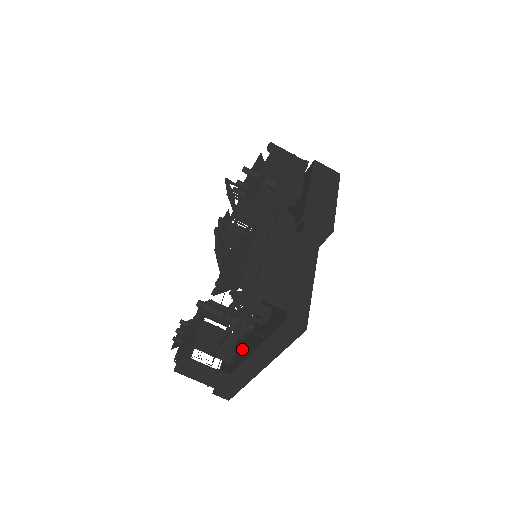
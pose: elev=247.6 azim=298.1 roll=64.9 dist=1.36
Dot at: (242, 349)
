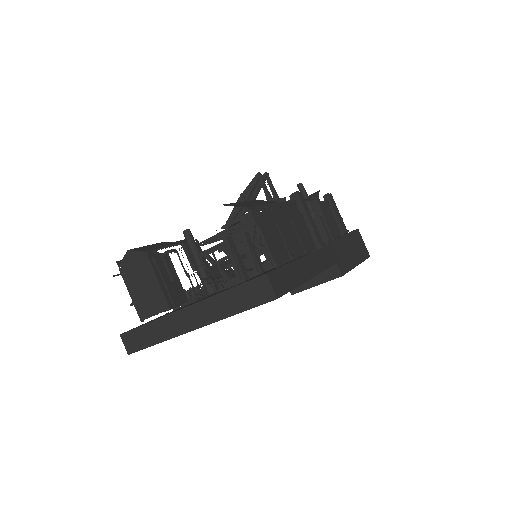
Dot at: occluded
